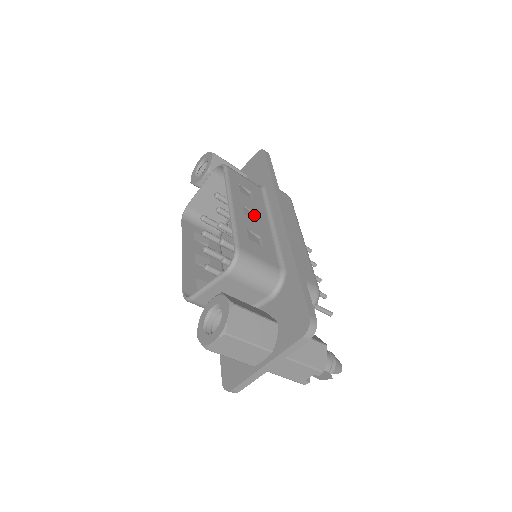
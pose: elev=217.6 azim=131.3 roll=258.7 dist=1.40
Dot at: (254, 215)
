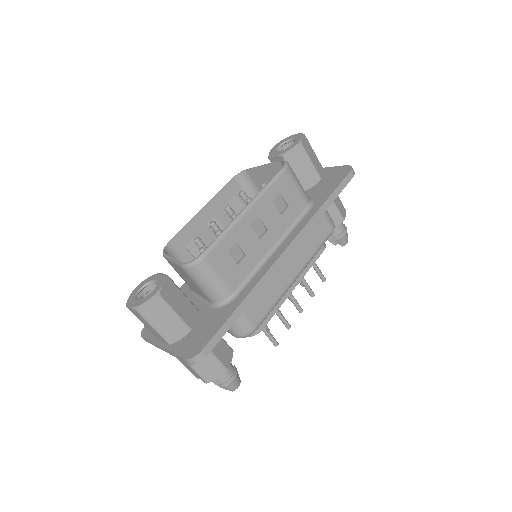
Dot at: (266, 230)
